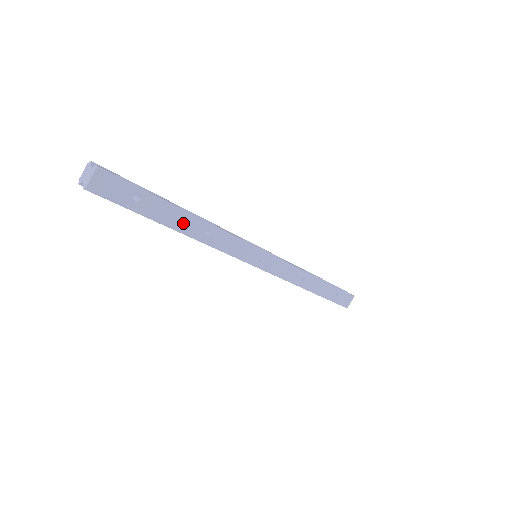
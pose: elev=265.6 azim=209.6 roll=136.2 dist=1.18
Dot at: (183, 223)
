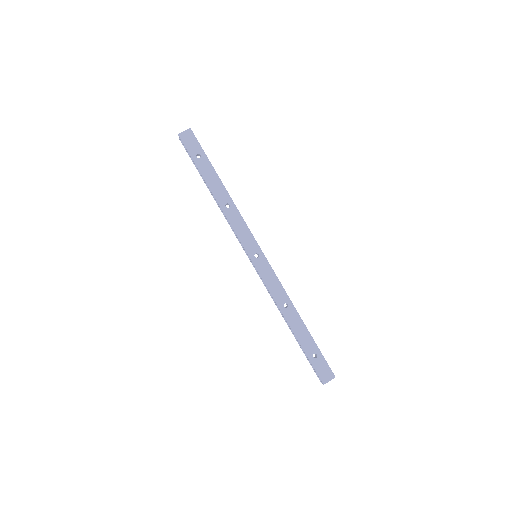
Dot at: (216, 188)
